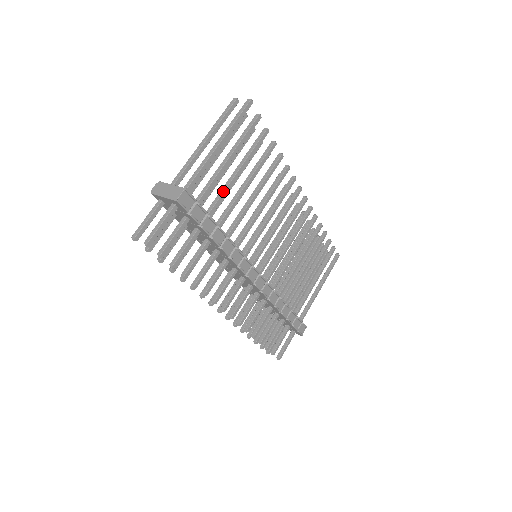
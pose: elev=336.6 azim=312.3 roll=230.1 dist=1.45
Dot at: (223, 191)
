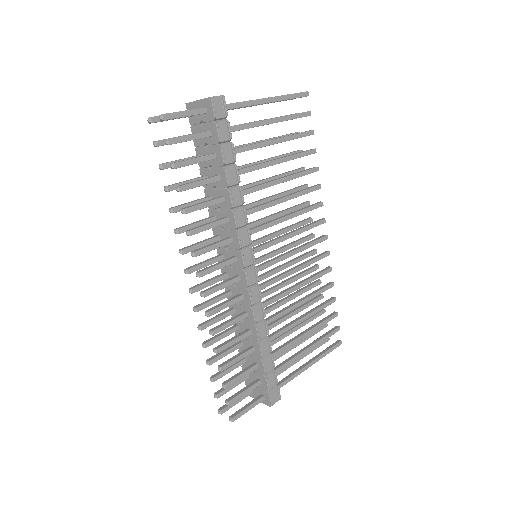
Dot at: occluded
